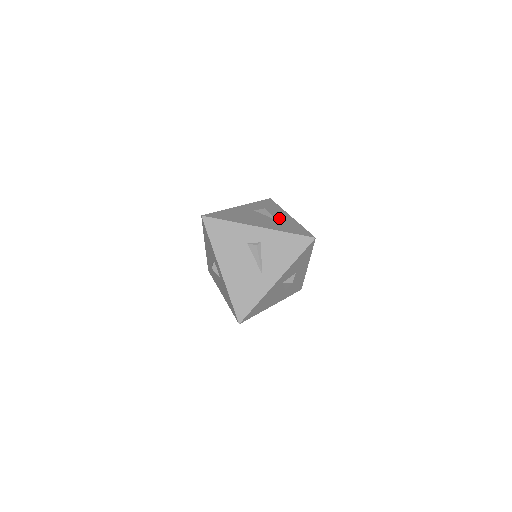
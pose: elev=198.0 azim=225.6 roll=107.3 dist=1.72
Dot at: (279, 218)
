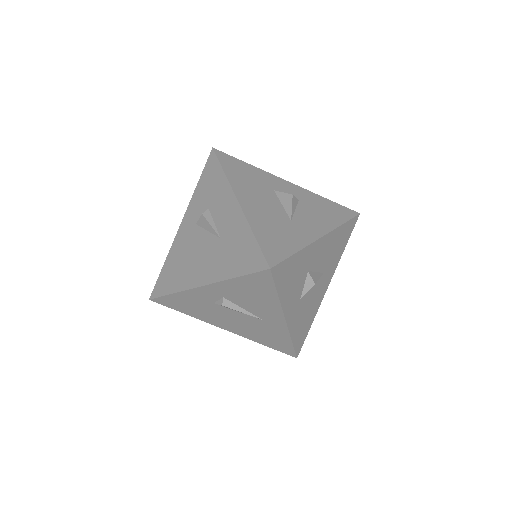
Dot at: (223, 226)
